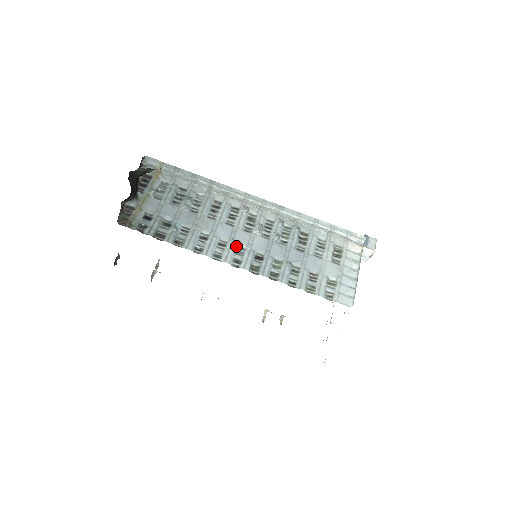
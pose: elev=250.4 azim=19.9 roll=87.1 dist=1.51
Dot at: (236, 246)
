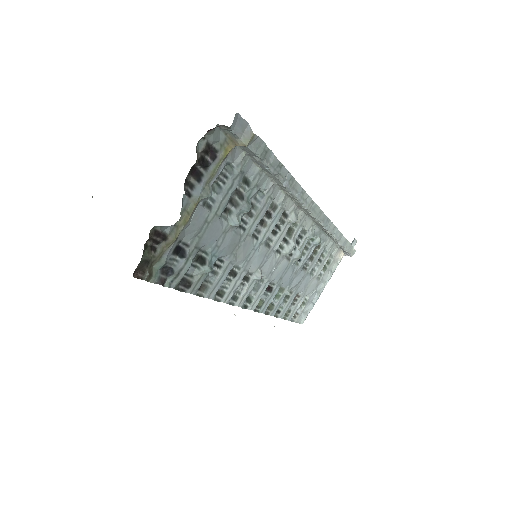
Dot at: (258, 279)
